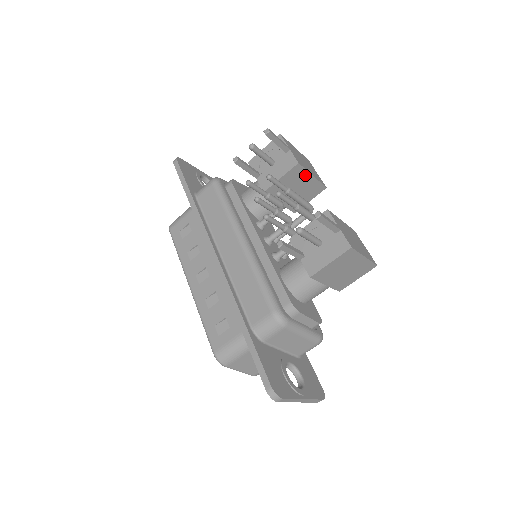
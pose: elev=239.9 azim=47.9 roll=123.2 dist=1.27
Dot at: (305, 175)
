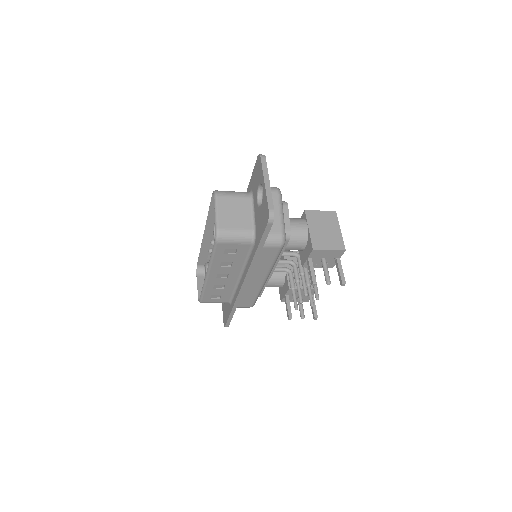
Dot at: occluded
